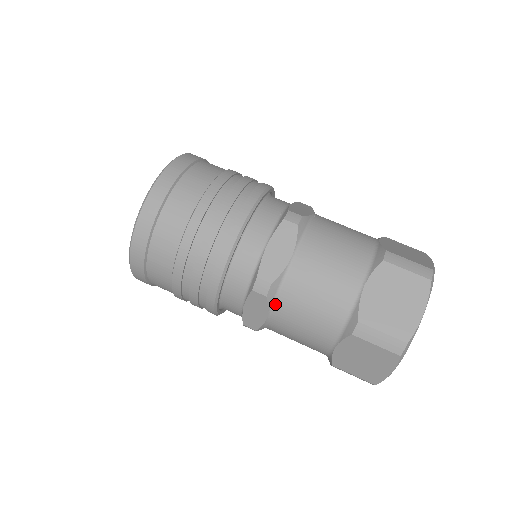
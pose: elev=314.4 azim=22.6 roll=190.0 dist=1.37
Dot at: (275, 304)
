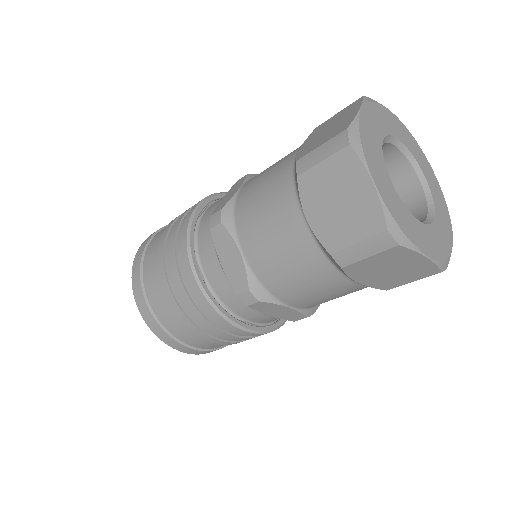
Dot at: (276, 297)
